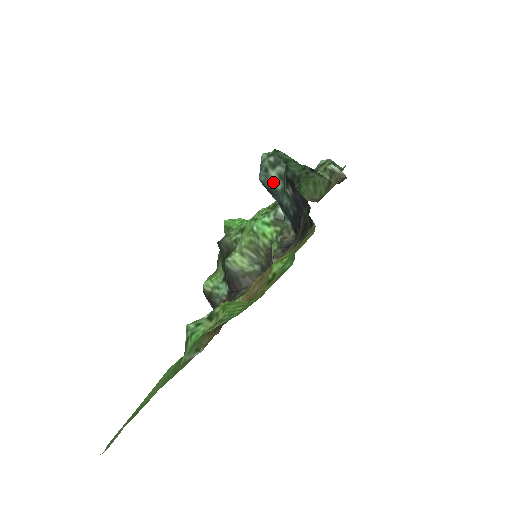
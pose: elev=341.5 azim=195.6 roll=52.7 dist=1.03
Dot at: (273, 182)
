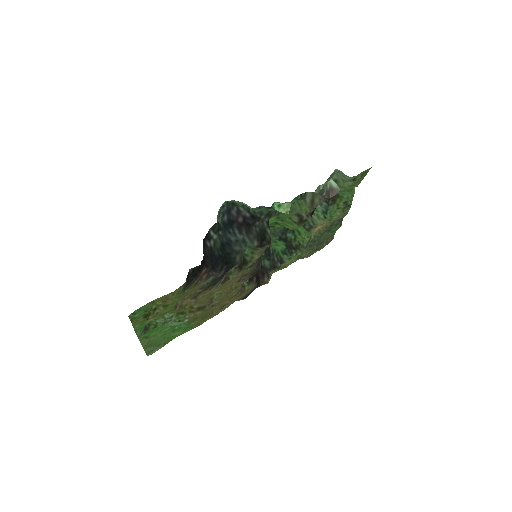
Dot at: occluded
